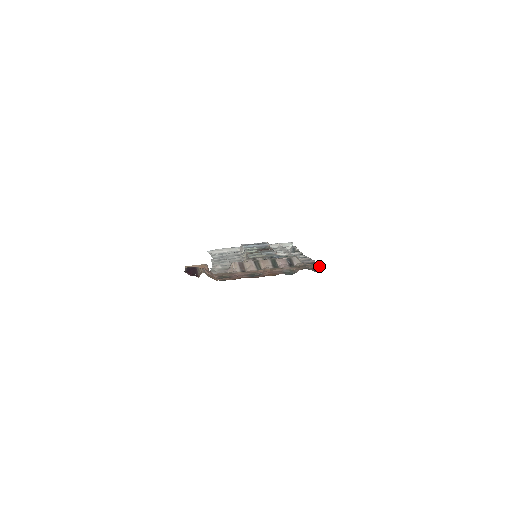
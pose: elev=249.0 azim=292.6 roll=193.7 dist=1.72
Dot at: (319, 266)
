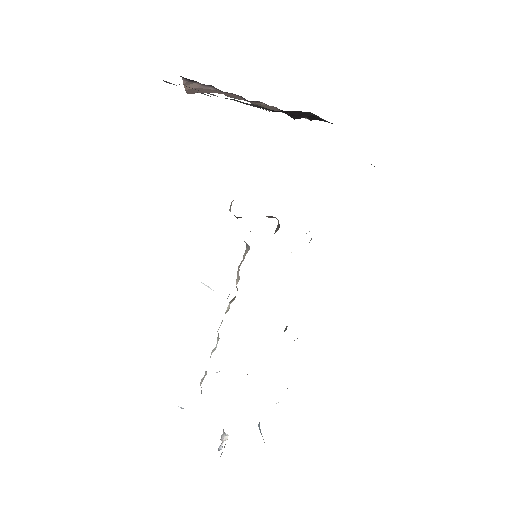
Dot at: occluded
